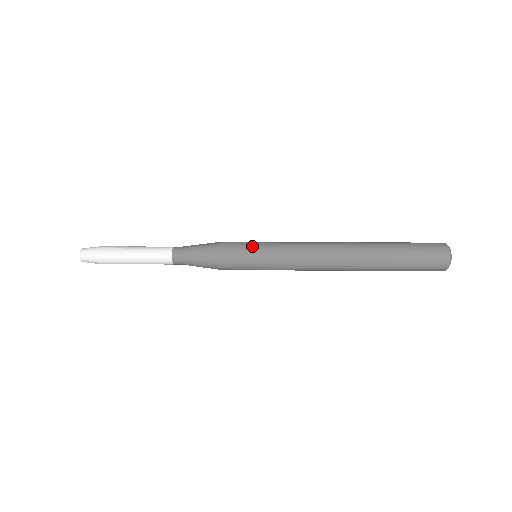
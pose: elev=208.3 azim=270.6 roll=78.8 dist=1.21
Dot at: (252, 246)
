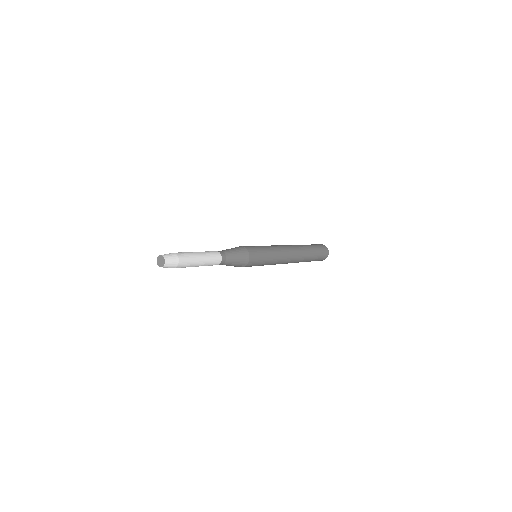
Dot at: (261, 262)
